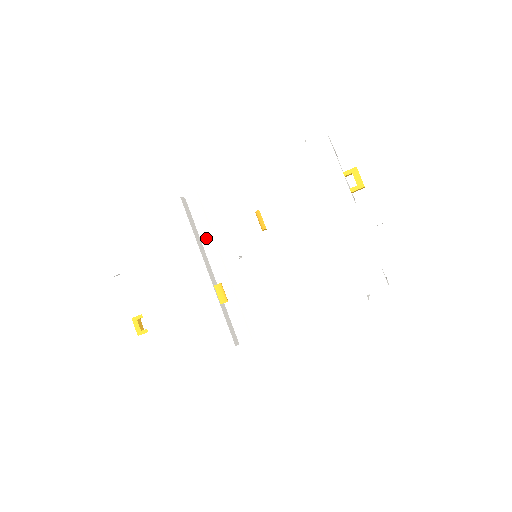
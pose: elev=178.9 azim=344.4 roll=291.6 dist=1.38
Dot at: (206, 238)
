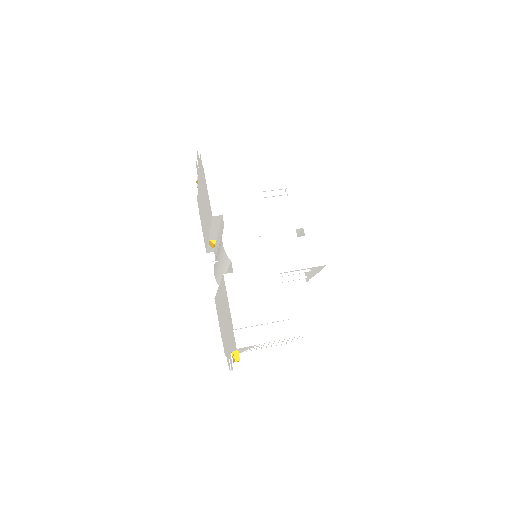
Dot at: (220, 232)
